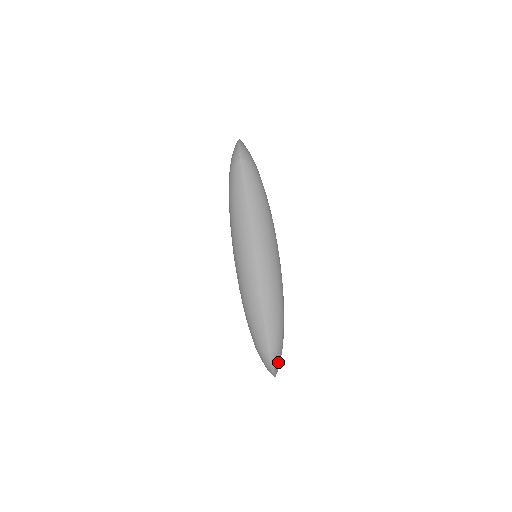
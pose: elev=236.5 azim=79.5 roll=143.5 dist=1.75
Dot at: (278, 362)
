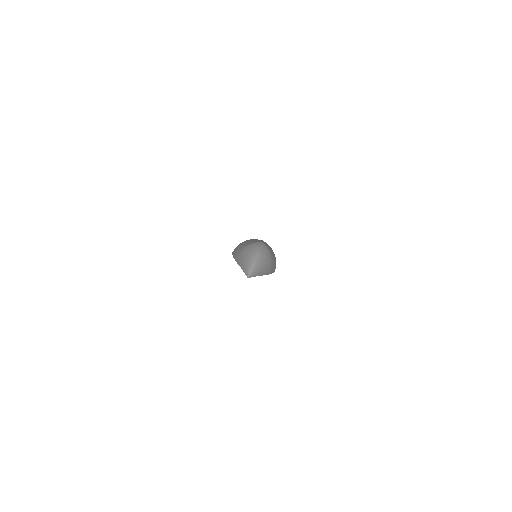
Dot at: (265, 260)
